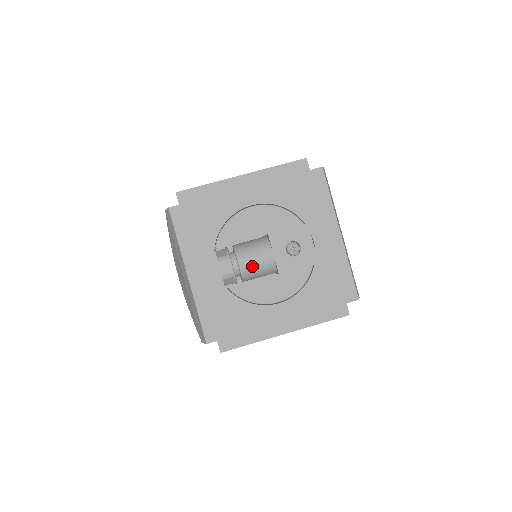
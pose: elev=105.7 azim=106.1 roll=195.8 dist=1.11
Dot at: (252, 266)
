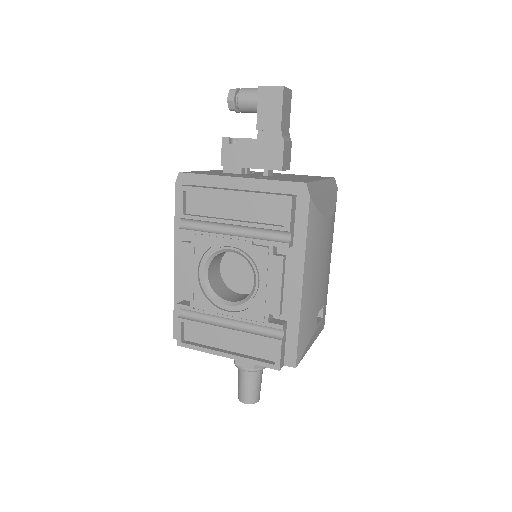
Dot at: (248, 88)
